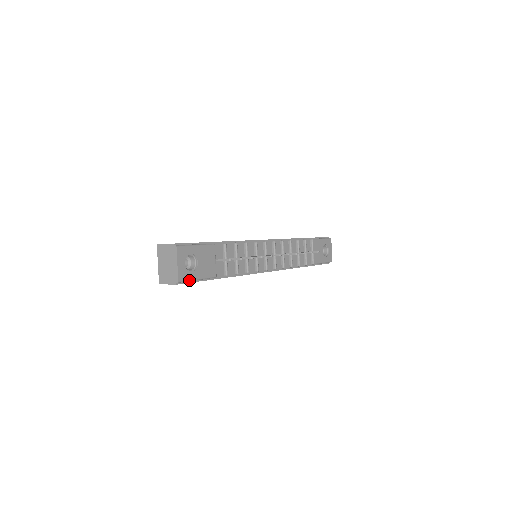
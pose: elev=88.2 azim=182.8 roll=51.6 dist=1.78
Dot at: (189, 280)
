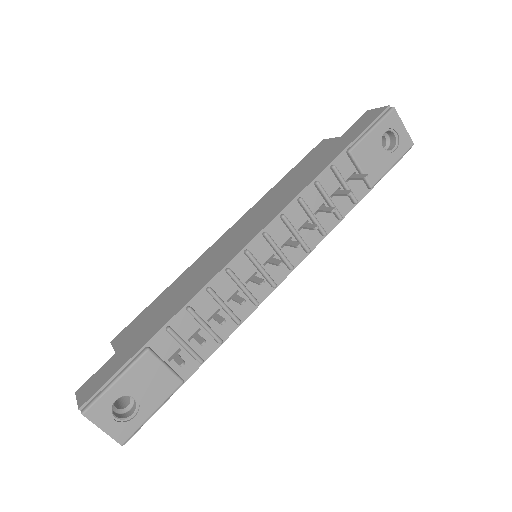
Dot at: (138, 428)
